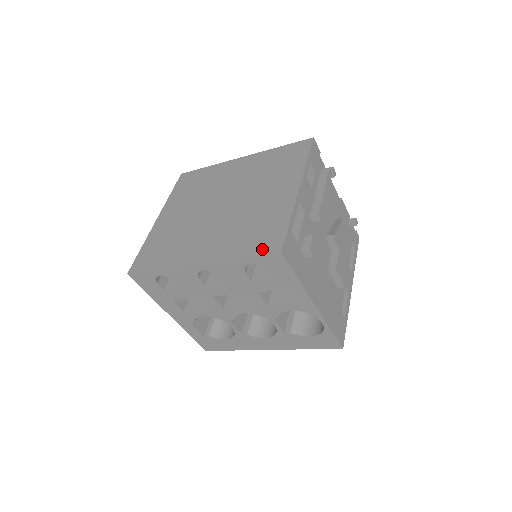
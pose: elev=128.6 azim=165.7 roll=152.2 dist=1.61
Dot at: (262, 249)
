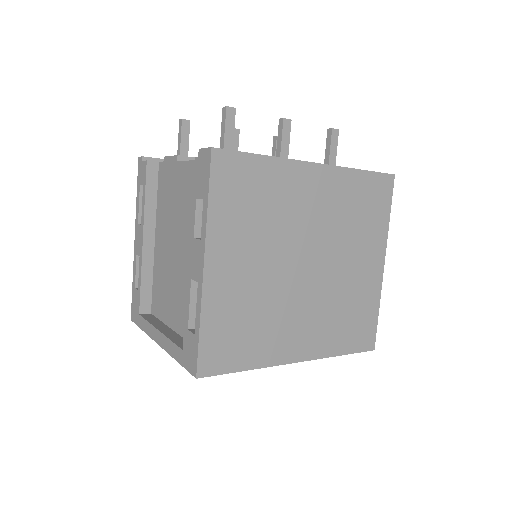
Dot at: (360, 346)
